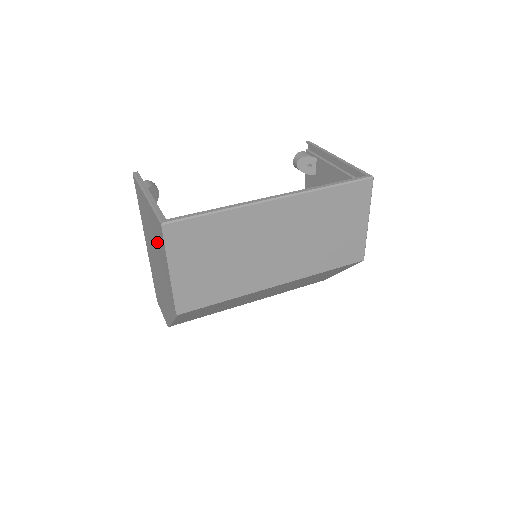
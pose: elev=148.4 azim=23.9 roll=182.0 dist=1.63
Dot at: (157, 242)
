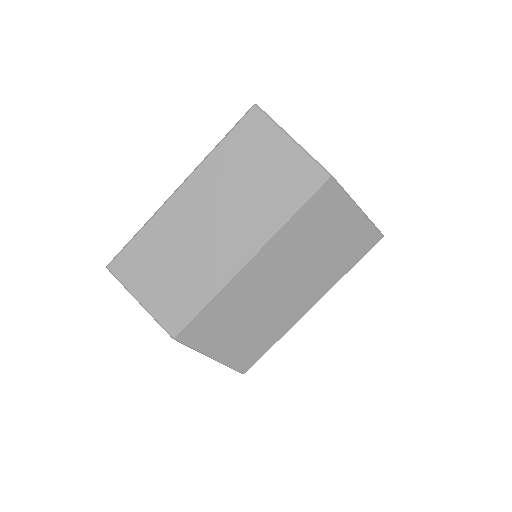
Dot at: occluded
